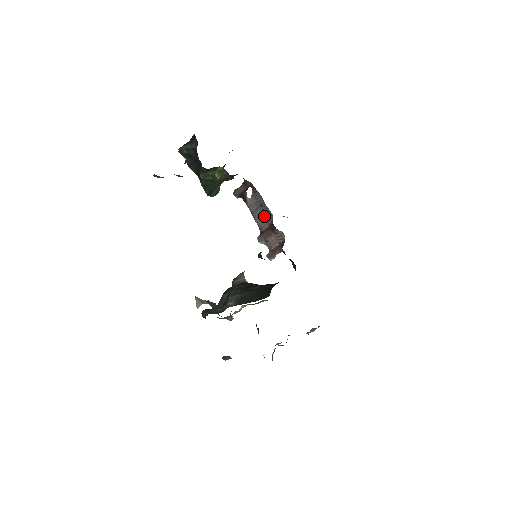
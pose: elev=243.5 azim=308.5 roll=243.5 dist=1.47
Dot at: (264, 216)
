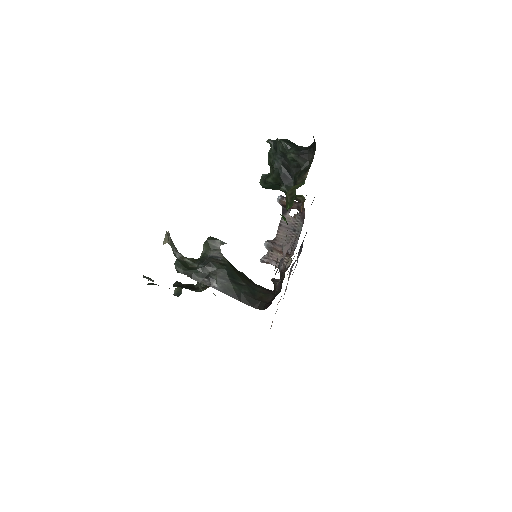
Dot at: (289, 238)
